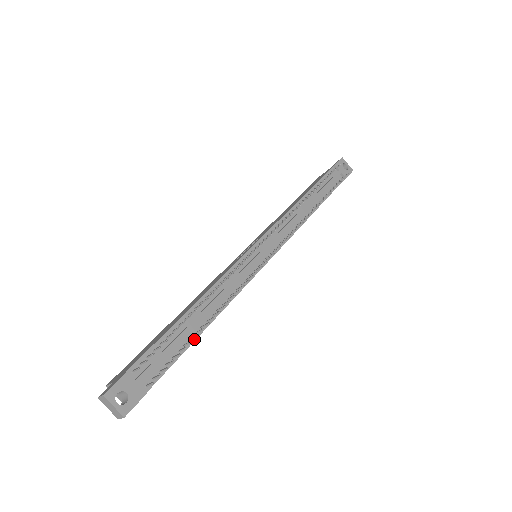
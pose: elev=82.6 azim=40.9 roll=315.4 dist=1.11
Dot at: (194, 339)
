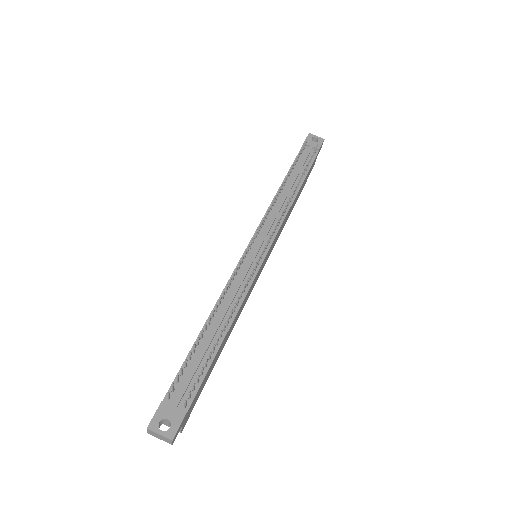
Dot at: (216, 350)
